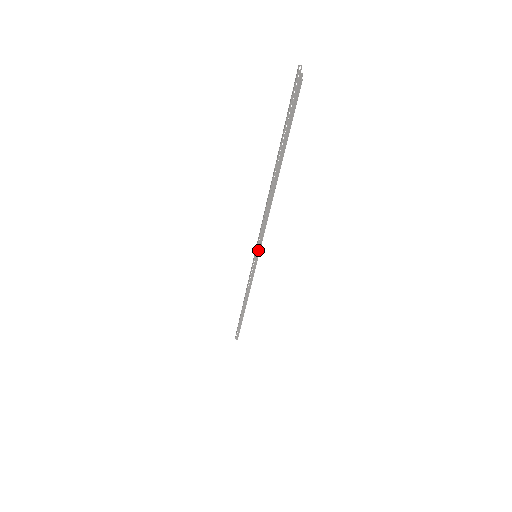
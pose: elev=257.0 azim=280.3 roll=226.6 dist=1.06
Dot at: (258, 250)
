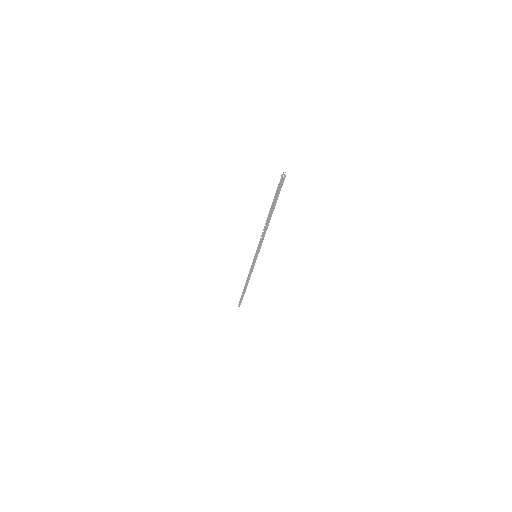
Dot at: (257, 253)
